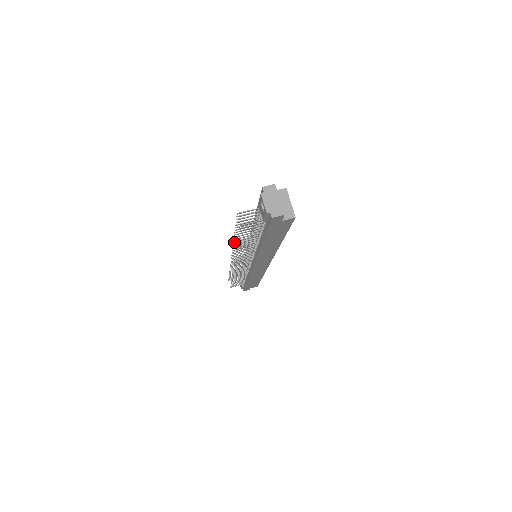
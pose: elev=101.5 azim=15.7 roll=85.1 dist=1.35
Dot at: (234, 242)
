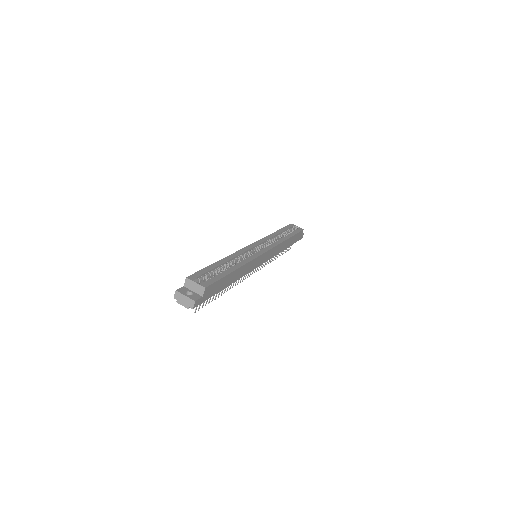
Dot at: occluded
